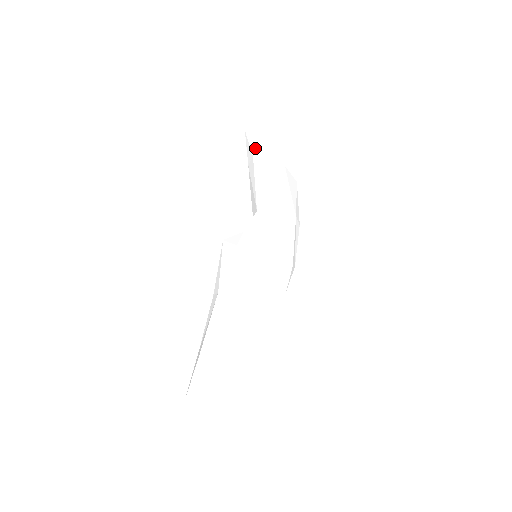
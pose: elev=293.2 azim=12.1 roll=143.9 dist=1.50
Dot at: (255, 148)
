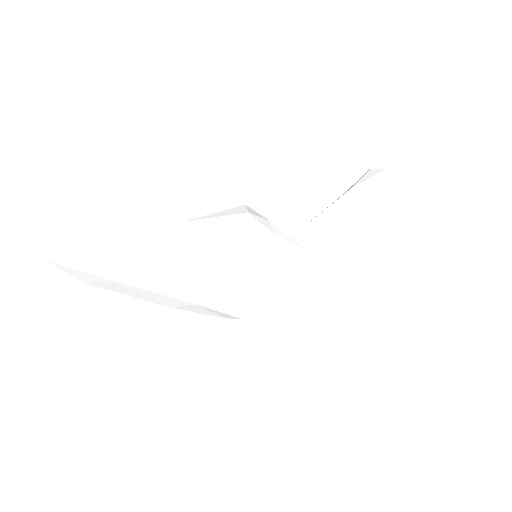
Dot at: (362, 183)
